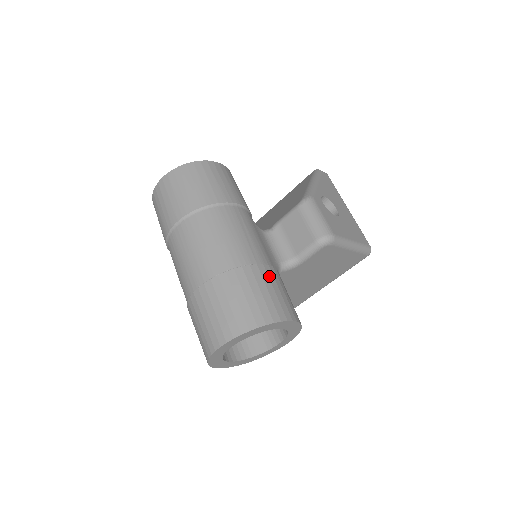
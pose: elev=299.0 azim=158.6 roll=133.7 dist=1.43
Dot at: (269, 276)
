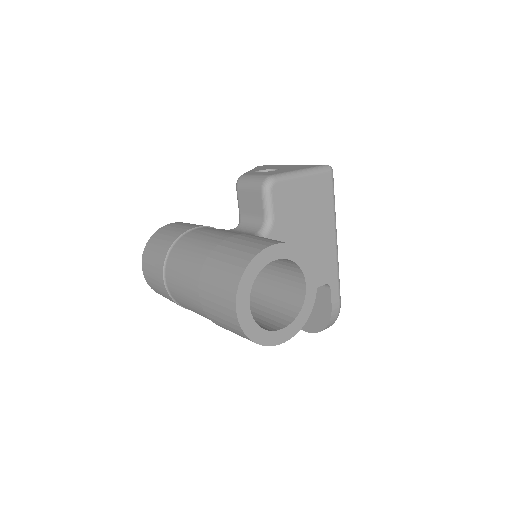
Dot at: (239, 238)
